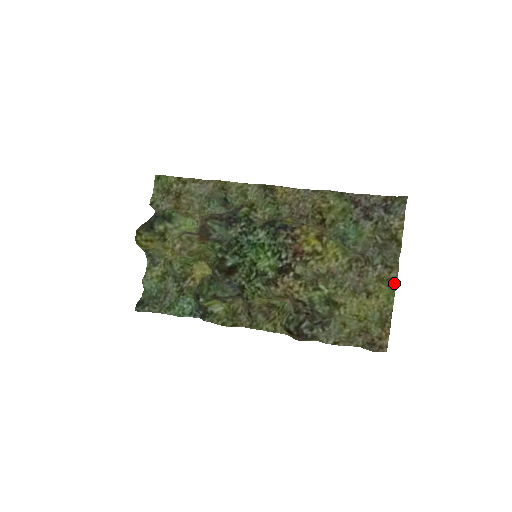
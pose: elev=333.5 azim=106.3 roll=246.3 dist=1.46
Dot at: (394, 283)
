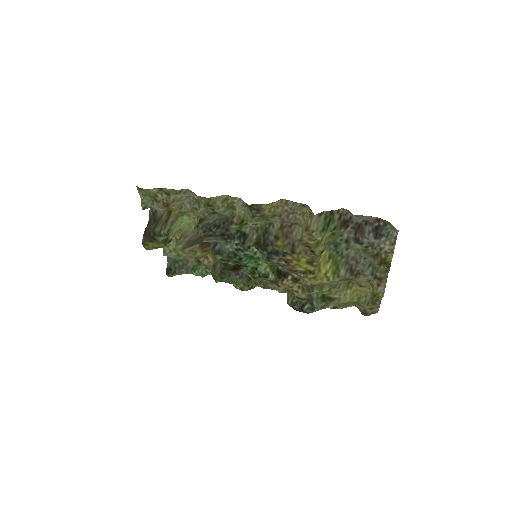
Dot at: (380, 297)
